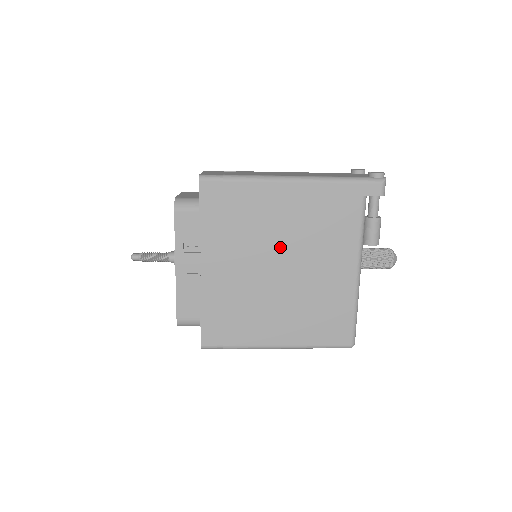
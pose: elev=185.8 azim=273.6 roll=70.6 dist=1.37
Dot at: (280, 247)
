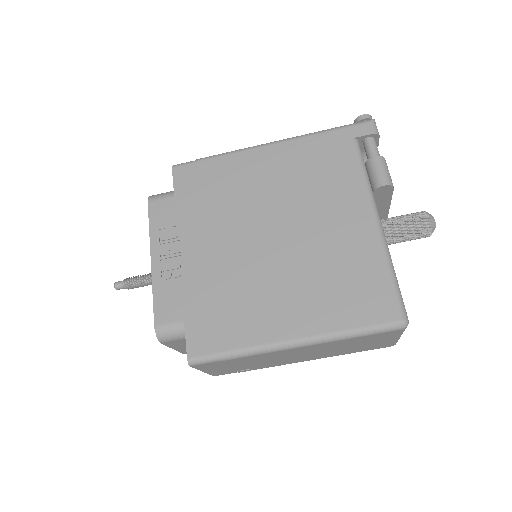
Dot at: (269, 212)
